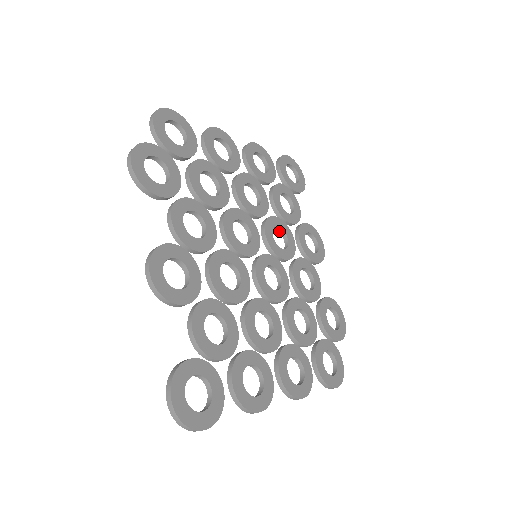
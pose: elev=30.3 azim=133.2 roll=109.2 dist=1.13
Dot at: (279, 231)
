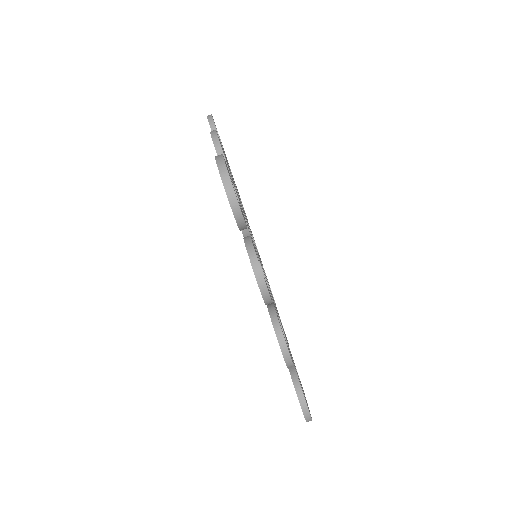
Dot at: occluded
